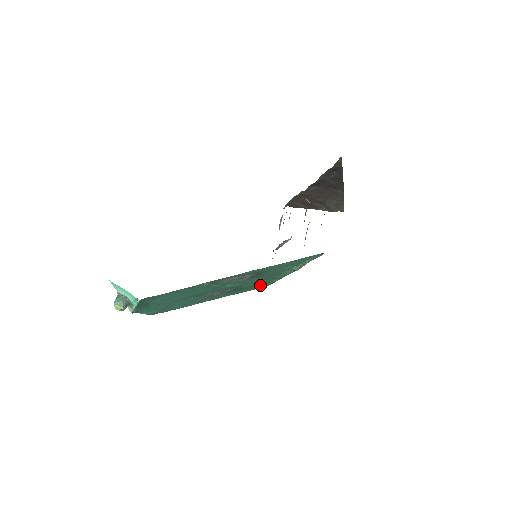
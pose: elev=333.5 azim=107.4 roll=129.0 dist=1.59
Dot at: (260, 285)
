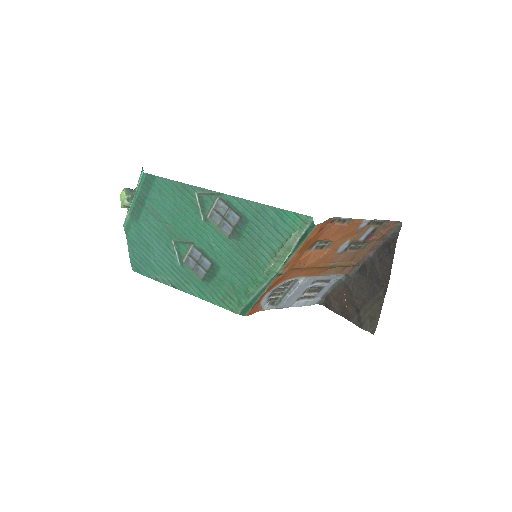
Dot at: (234, 295)
